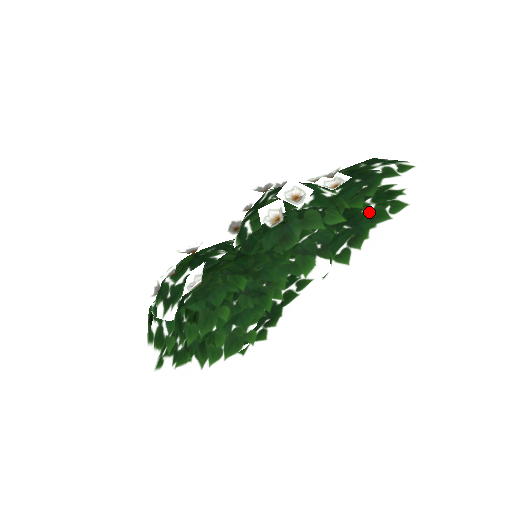
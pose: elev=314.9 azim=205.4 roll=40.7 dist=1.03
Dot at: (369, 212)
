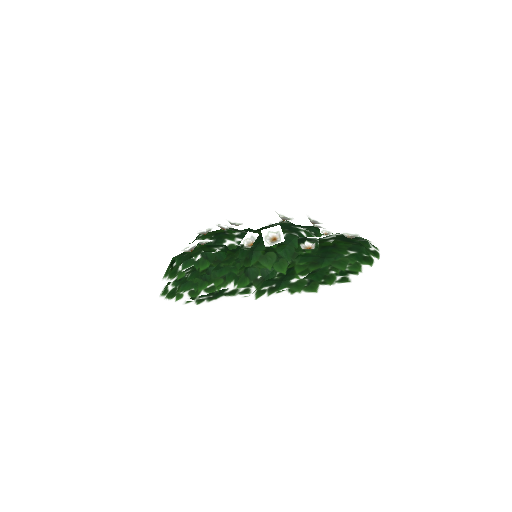
Dot at: (296, 279)
